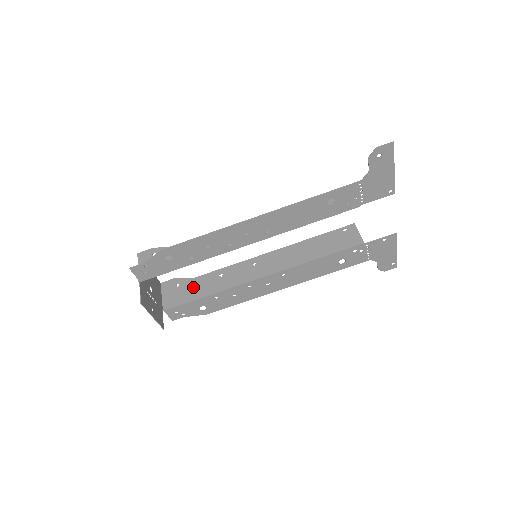
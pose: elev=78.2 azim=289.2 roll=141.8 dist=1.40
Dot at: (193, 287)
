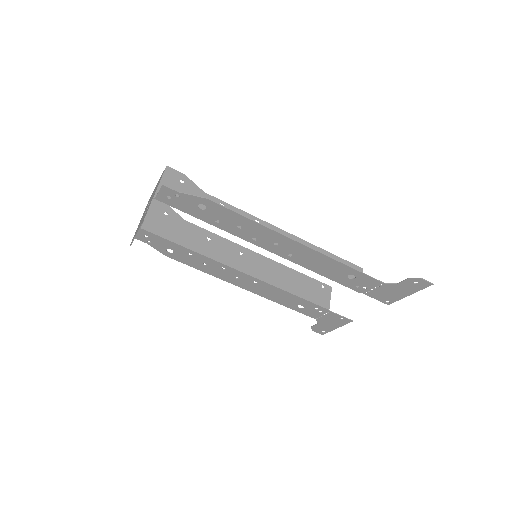
Dot at: (179, 228)
